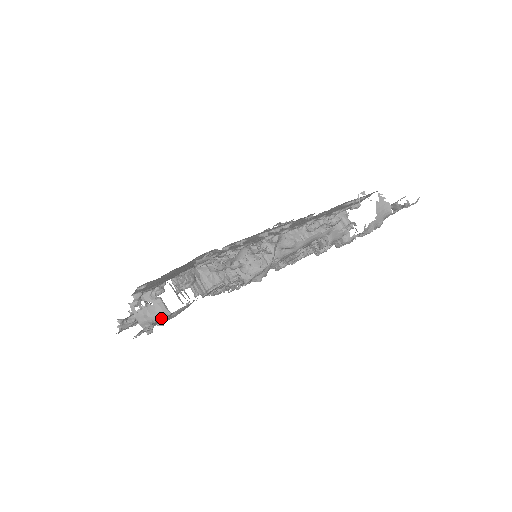
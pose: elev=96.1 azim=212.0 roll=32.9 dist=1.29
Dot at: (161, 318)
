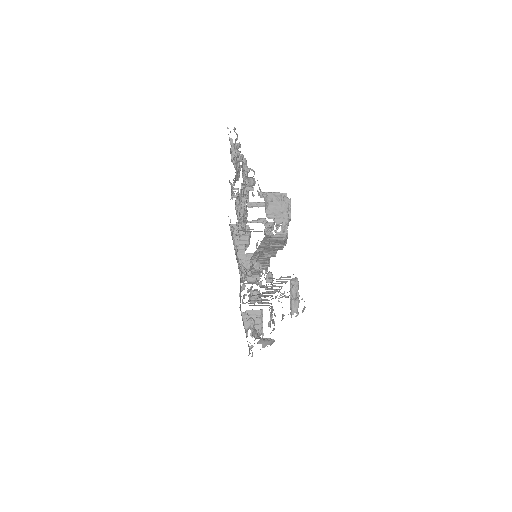
Dot at: occluded
